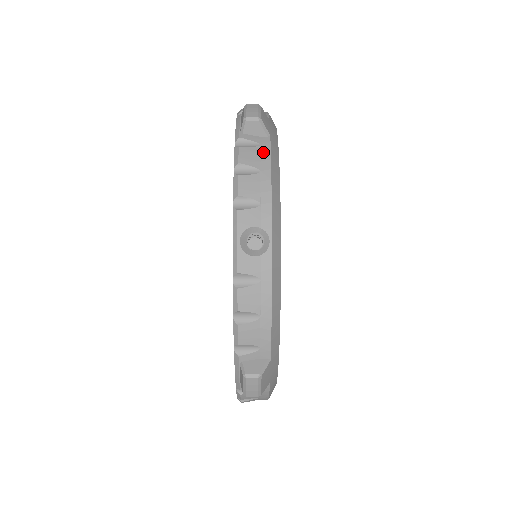
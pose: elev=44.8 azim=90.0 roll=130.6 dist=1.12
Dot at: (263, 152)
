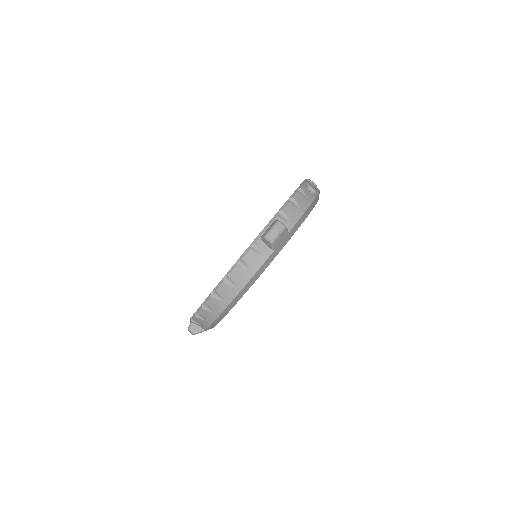
Dot at: occluded
